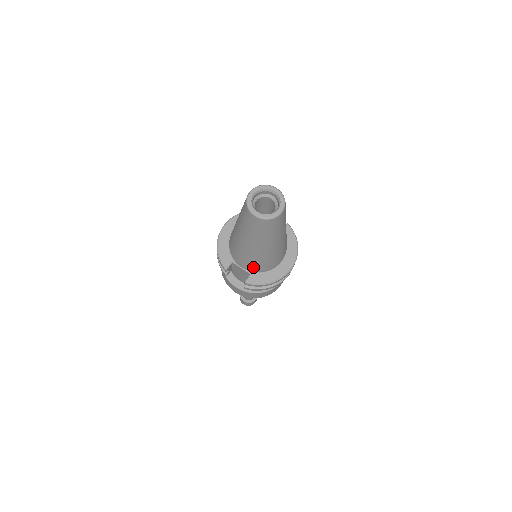
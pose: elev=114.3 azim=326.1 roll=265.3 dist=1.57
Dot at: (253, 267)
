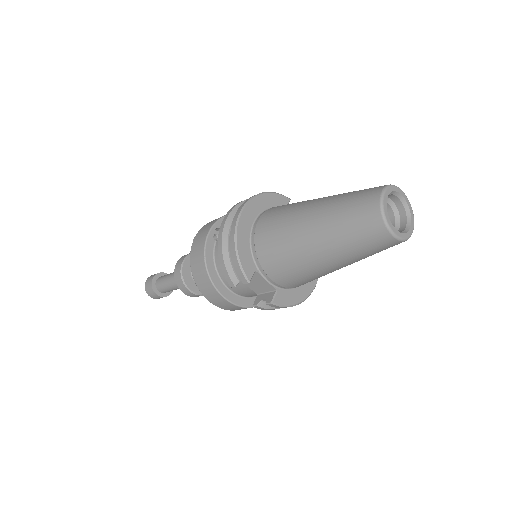
Dot at: (290, 283)
